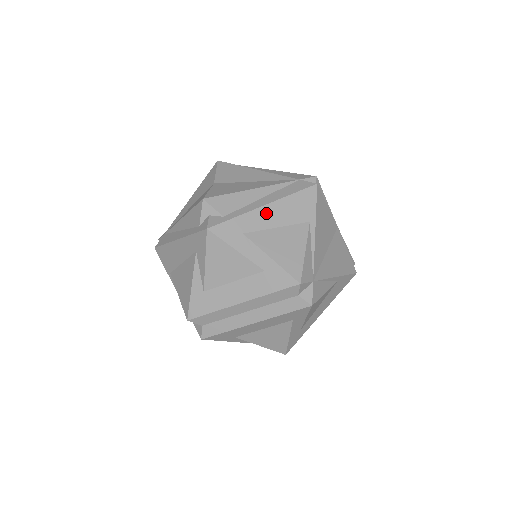
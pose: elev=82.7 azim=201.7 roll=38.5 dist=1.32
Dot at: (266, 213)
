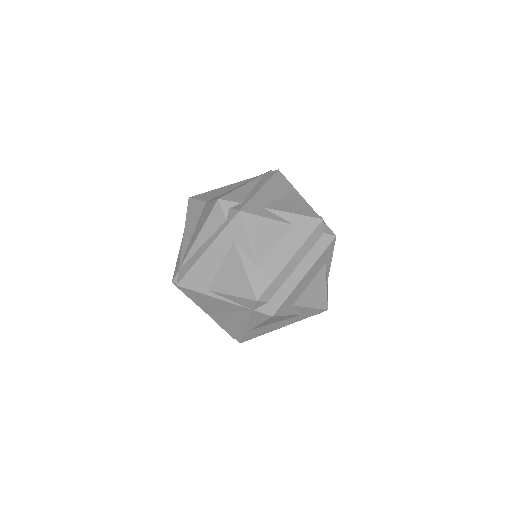
Dot at: (265, 192)
